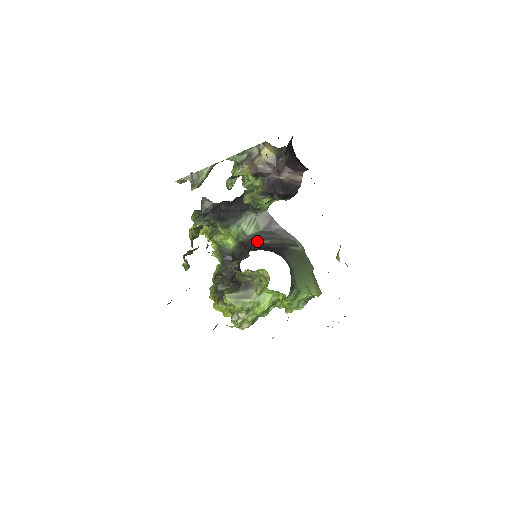
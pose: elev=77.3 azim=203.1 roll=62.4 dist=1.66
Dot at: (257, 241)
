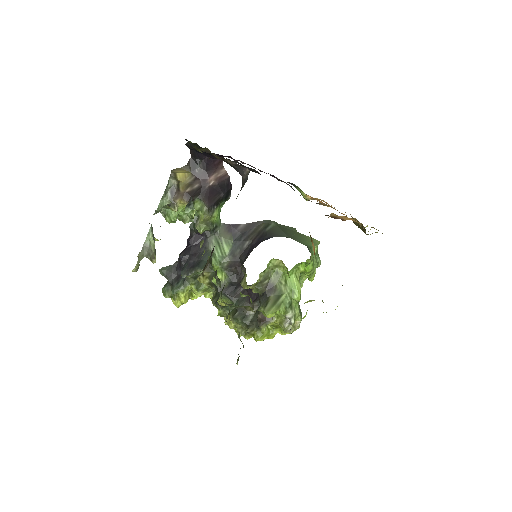
Dot at: (239, 251)
